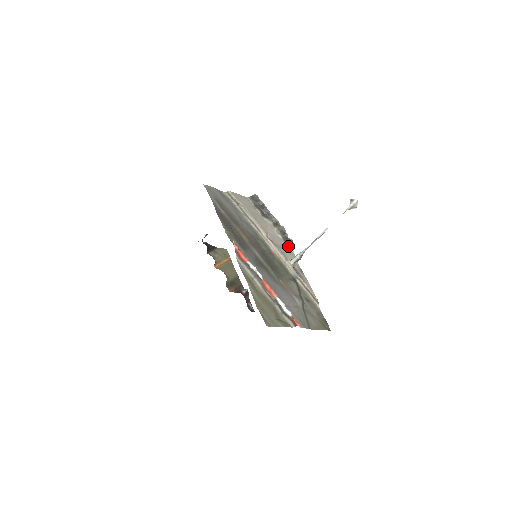
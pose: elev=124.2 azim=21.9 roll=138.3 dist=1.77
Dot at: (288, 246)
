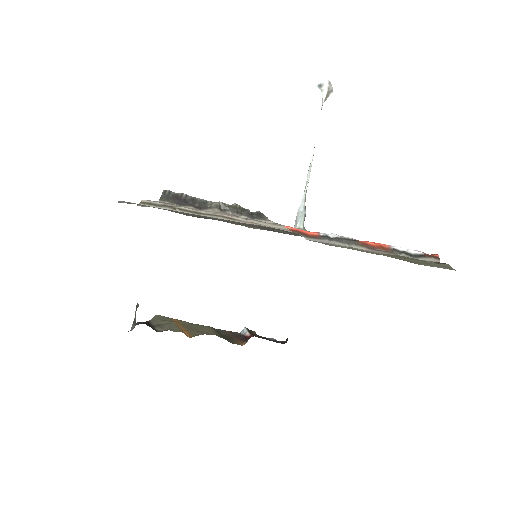
Dot at: (263, 221)
